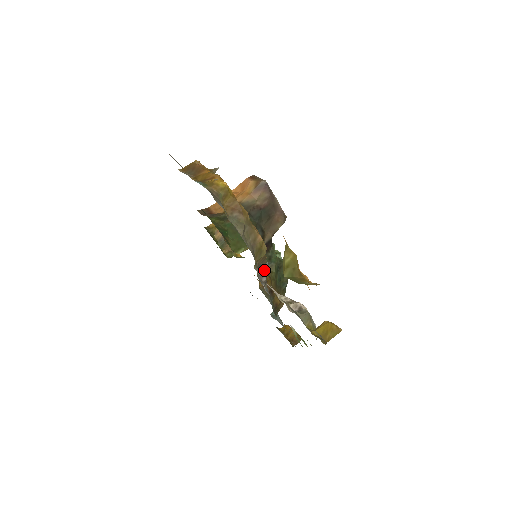
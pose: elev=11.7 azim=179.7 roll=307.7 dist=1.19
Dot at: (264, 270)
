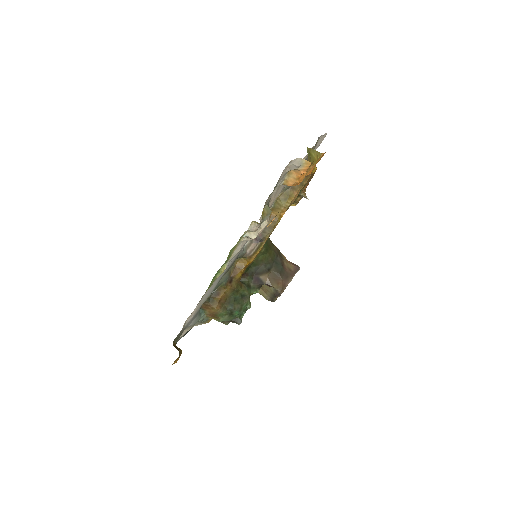
Dot at: (259, 240)
